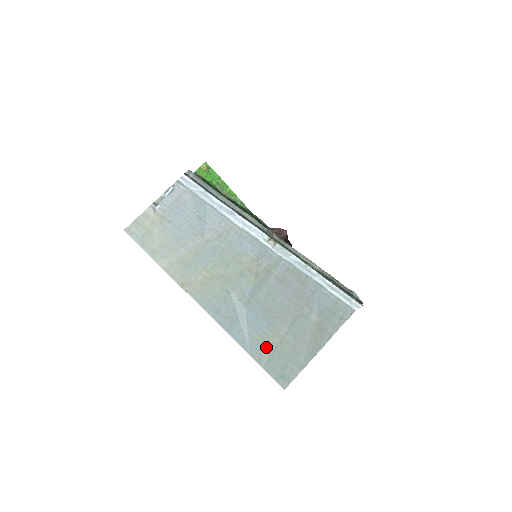
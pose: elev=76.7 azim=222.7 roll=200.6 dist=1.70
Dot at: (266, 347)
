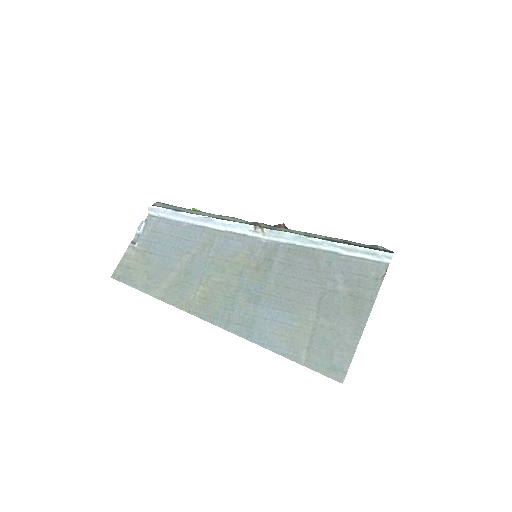
Dot at: (299, 341)
